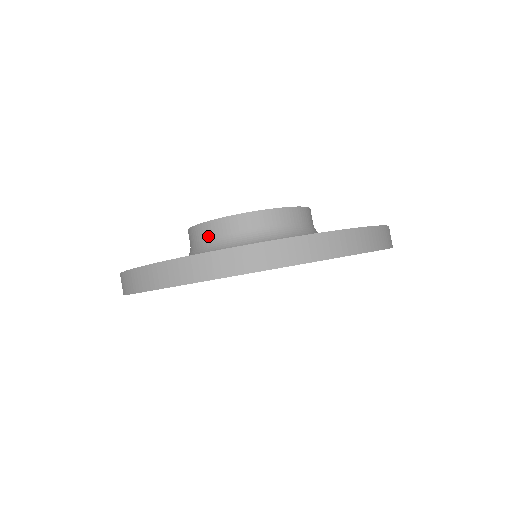
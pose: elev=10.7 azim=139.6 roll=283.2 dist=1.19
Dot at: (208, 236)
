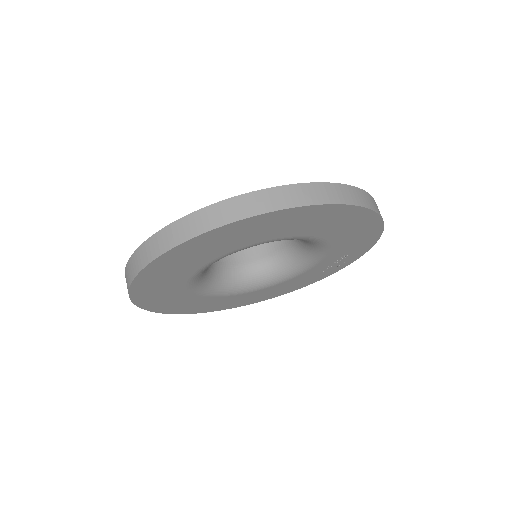
Dot at: occluded
